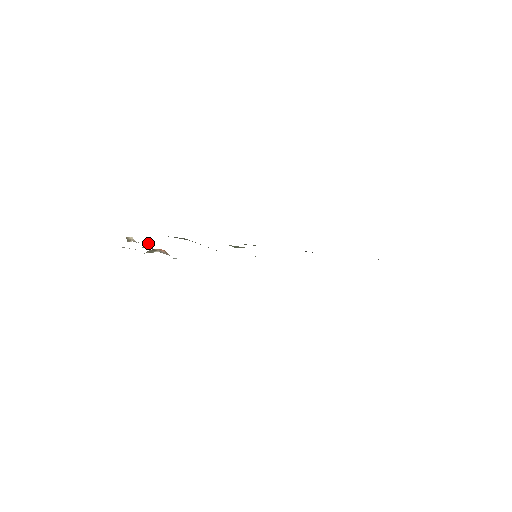
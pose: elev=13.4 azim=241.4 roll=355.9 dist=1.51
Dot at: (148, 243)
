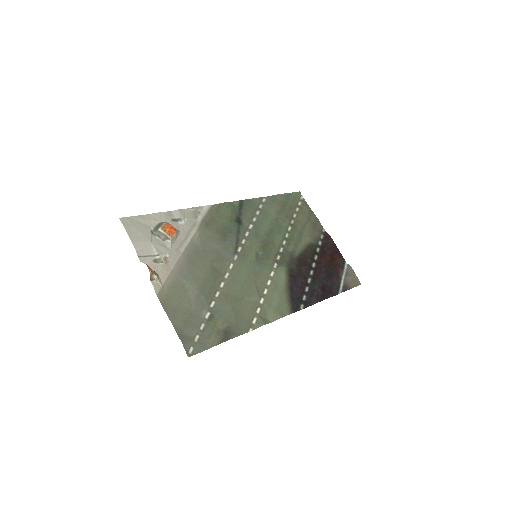
Dot at: (166, 259)
